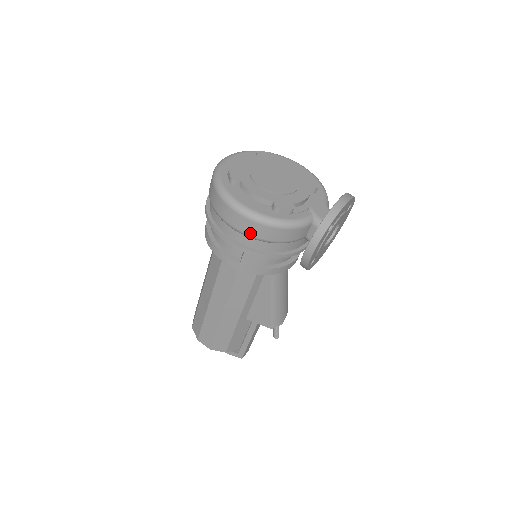
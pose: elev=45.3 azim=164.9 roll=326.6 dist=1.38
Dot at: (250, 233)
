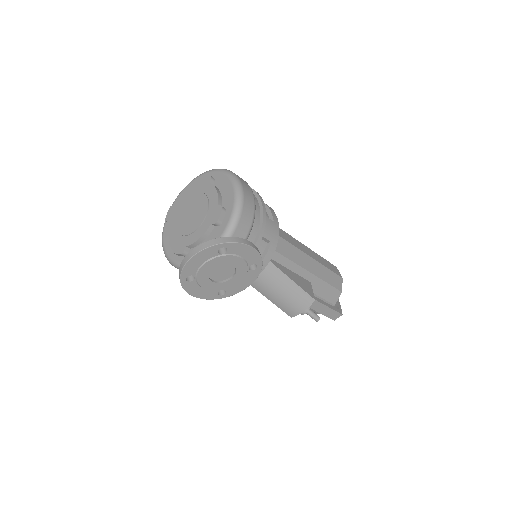
Dot at: occluded
